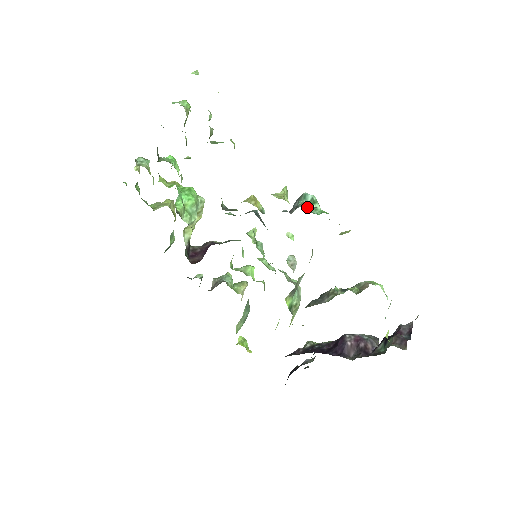
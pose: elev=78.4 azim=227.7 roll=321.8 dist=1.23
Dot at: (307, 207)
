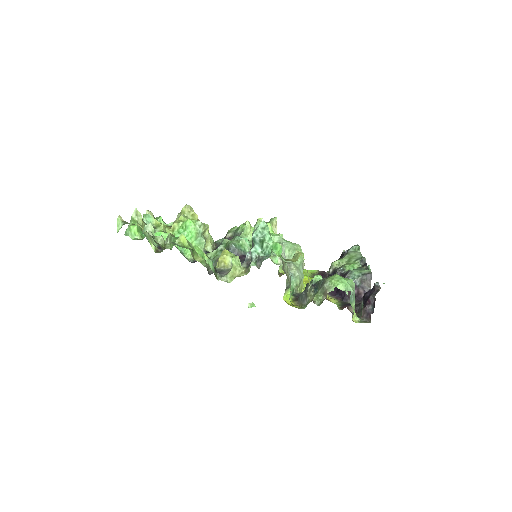
Dot at: (260, 248)
